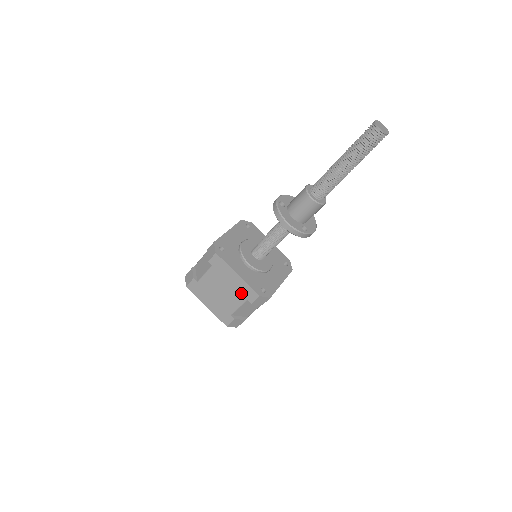
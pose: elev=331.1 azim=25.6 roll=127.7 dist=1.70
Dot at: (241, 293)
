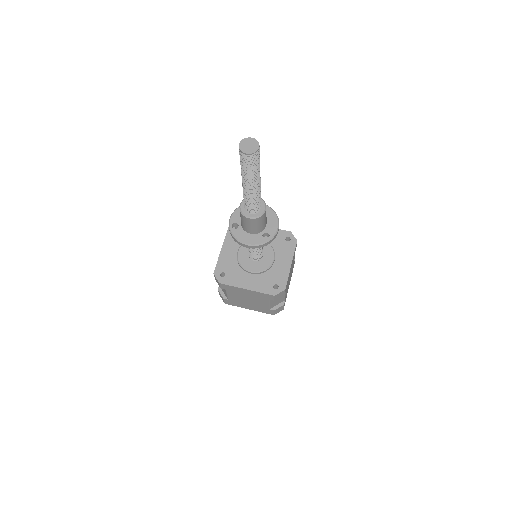
Dot at: (261, 298)
